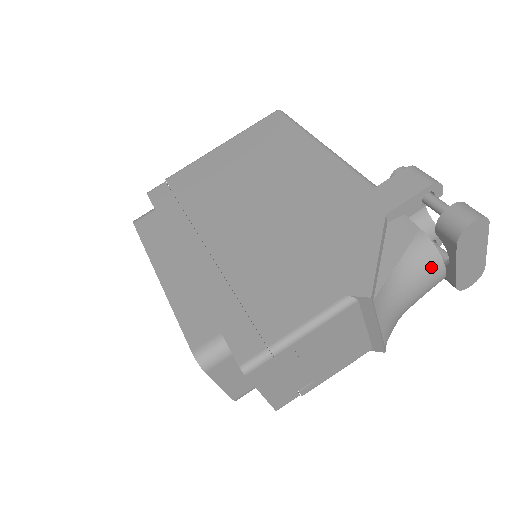
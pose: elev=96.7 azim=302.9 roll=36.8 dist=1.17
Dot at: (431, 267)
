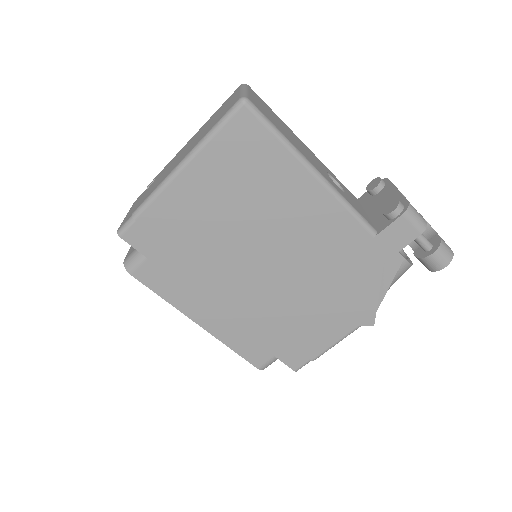
Dot at: occluded
